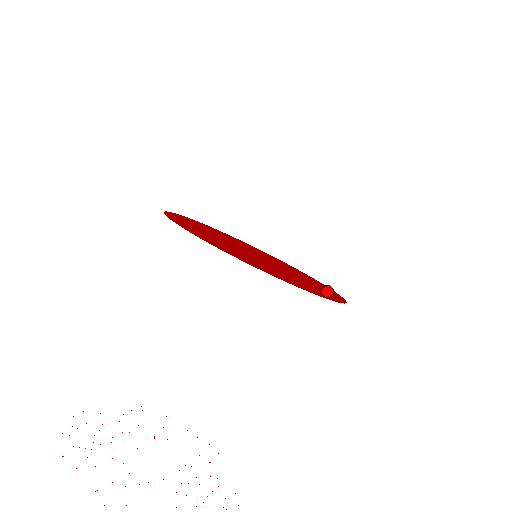
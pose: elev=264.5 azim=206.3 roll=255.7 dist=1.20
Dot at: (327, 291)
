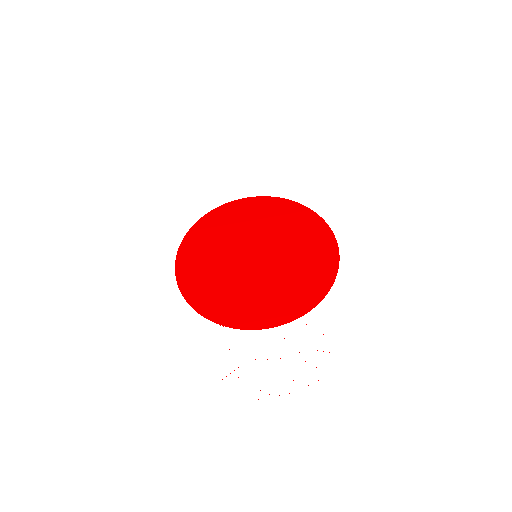
Dot at: (307, 291)
